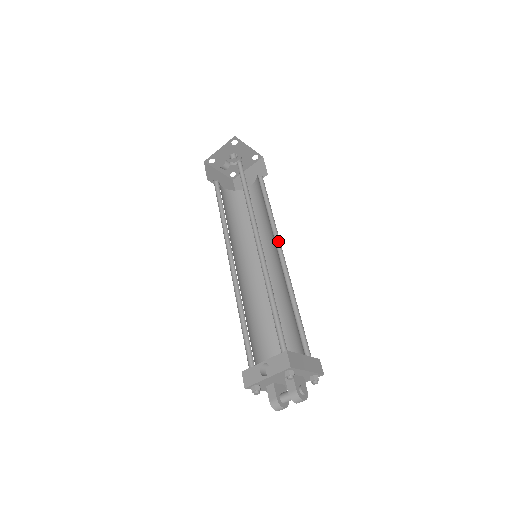
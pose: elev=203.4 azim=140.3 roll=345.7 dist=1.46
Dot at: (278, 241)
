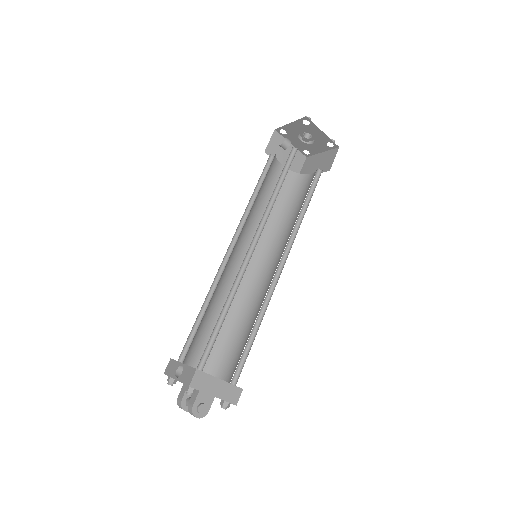
Dot at: (289, 250)
